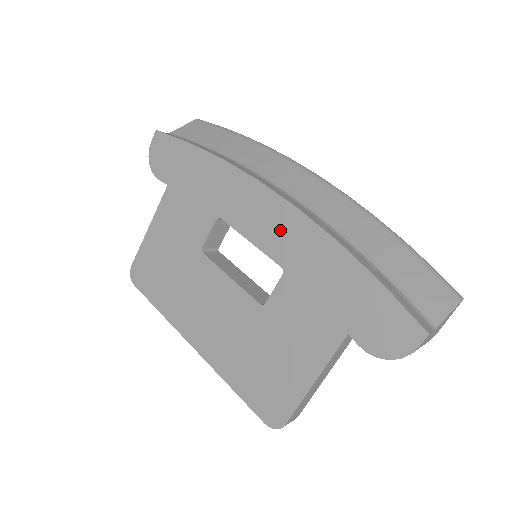
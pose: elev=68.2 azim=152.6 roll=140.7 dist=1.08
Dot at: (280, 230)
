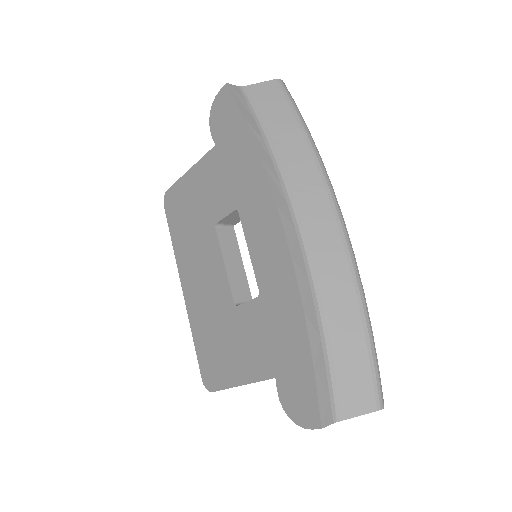
Dot at: (272, 263)
